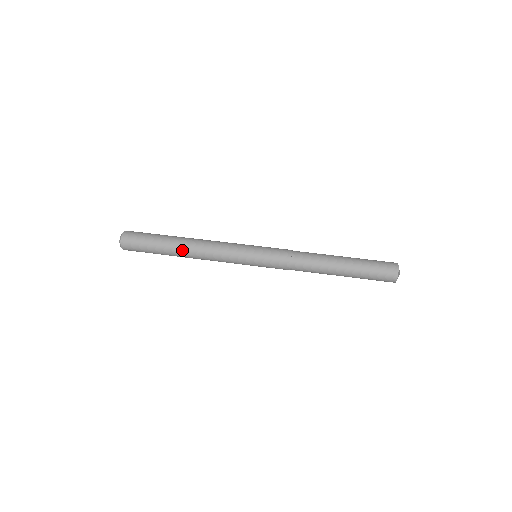
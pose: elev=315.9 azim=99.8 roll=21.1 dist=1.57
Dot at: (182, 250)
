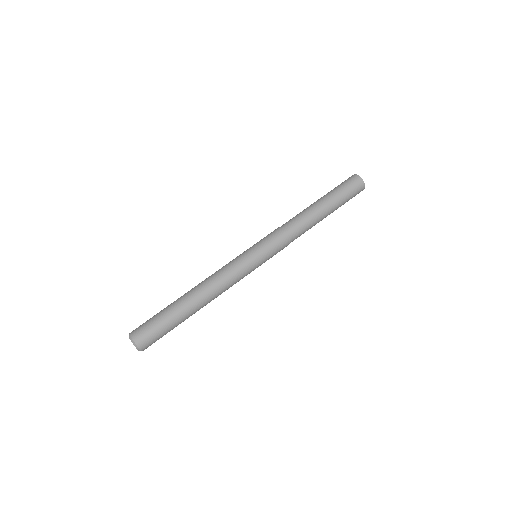
Dot at: (197, 303)
